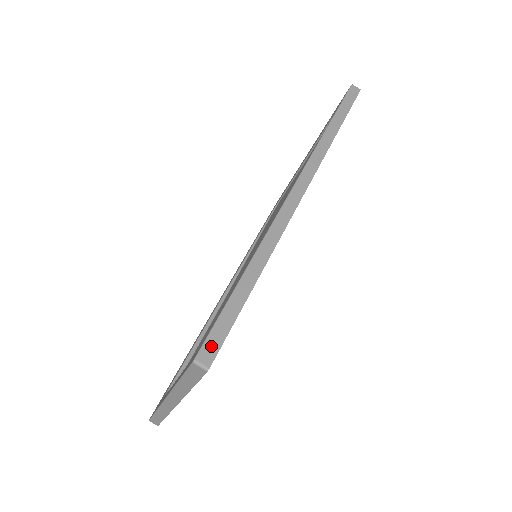
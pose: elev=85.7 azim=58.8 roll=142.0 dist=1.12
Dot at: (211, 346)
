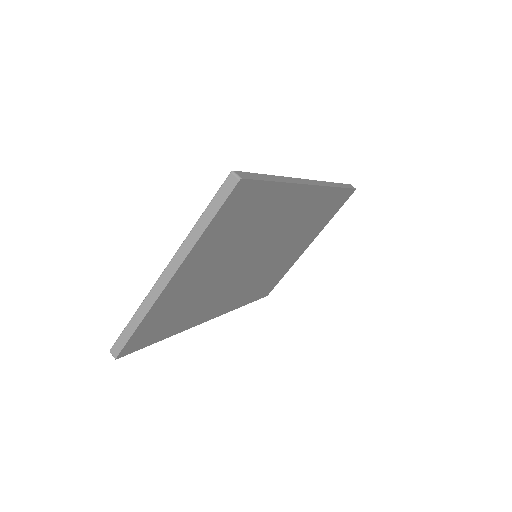
Dot at: (245, 175)
